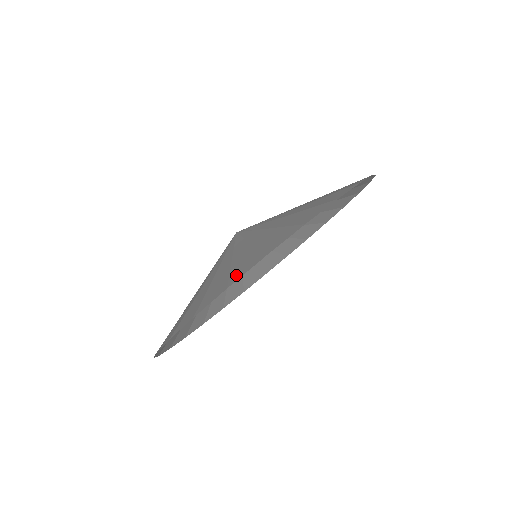
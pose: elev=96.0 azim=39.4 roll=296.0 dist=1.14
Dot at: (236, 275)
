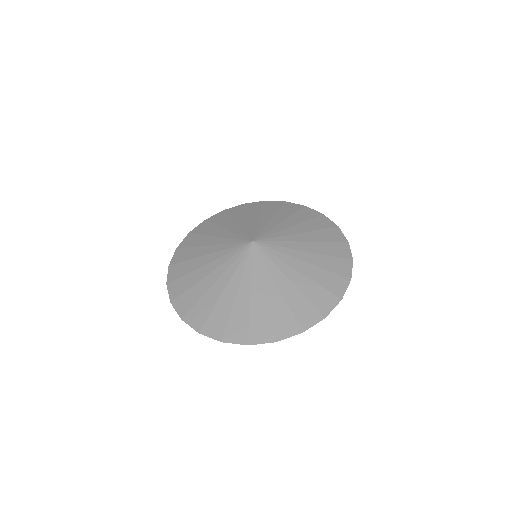
Dot at: (280, 332)
